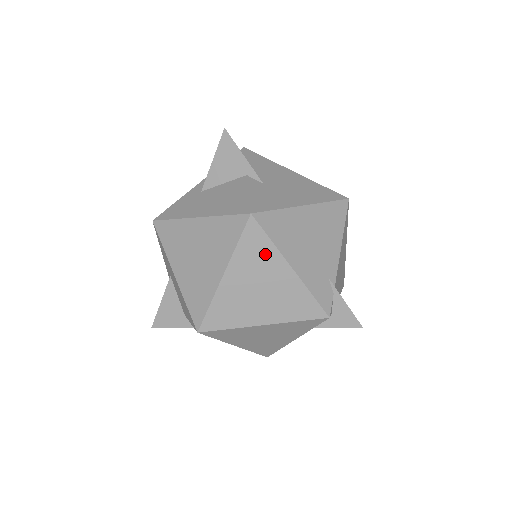
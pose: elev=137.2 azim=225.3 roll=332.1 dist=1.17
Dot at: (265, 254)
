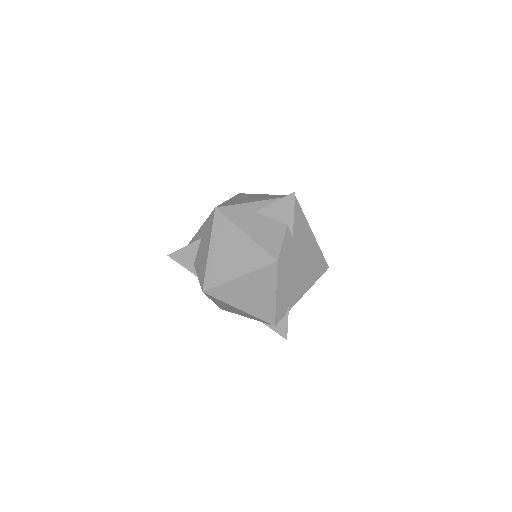
Dot at: (268, 282)
